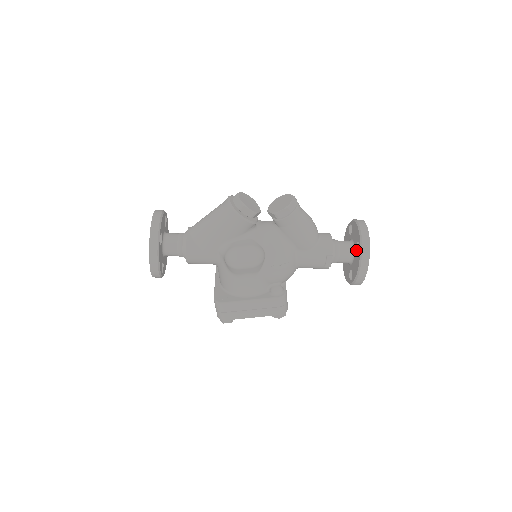
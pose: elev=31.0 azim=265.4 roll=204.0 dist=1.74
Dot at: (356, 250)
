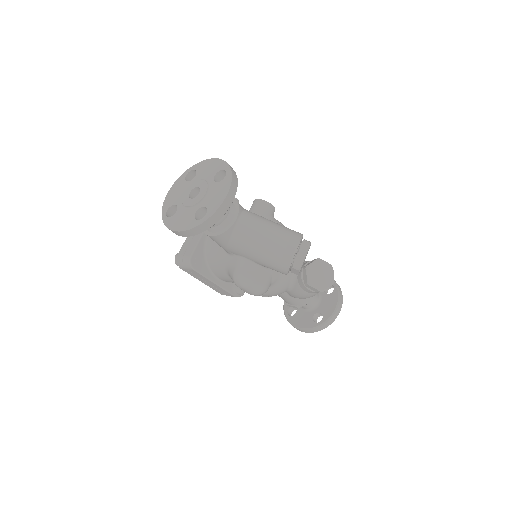
Dot at: (315, 314)
